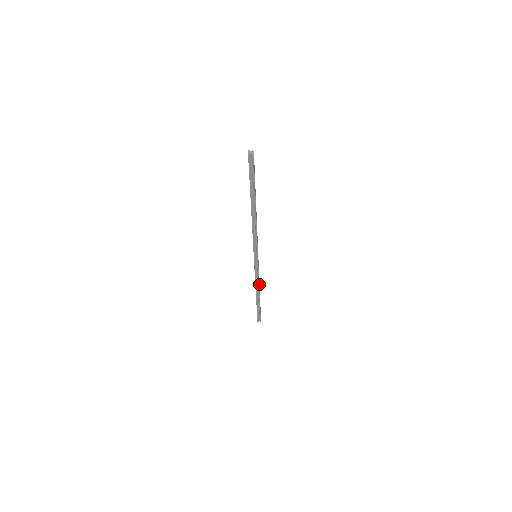
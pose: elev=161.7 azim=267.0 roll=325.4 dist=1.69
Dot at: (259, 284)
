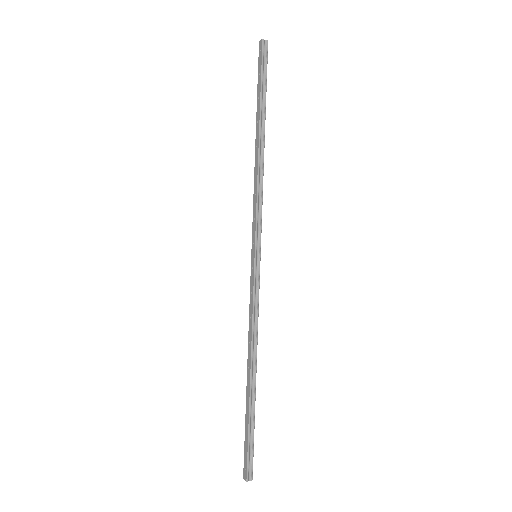
Dot at: (254, 344)
